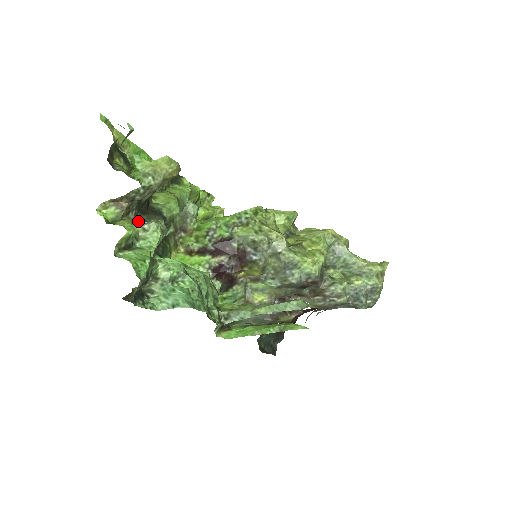
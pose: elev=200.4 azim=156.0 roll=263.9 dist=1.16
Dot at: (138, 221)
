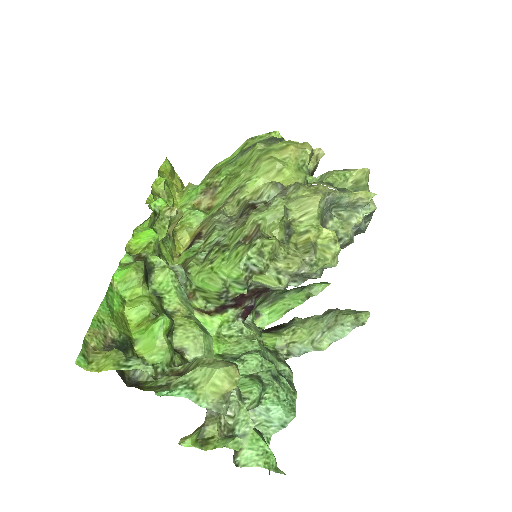
Dot at: (216, 412)
